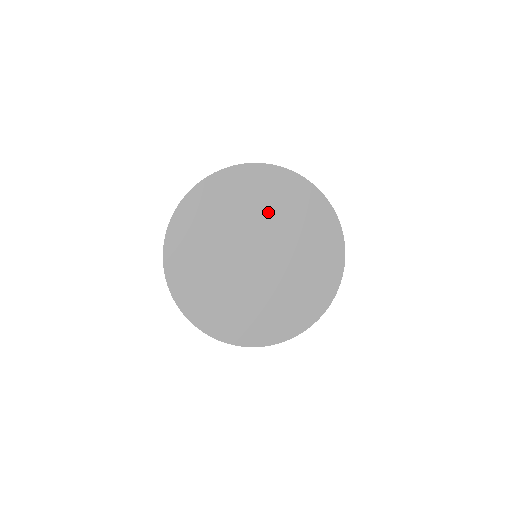
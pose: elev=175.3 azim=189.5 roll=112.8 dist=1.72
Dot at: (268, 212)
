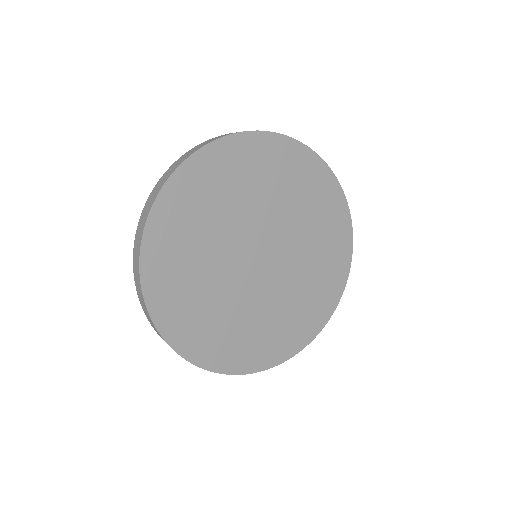
Dot at: (239, 203)
